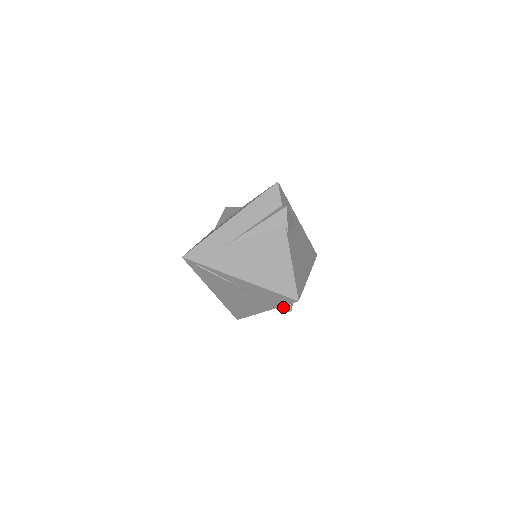
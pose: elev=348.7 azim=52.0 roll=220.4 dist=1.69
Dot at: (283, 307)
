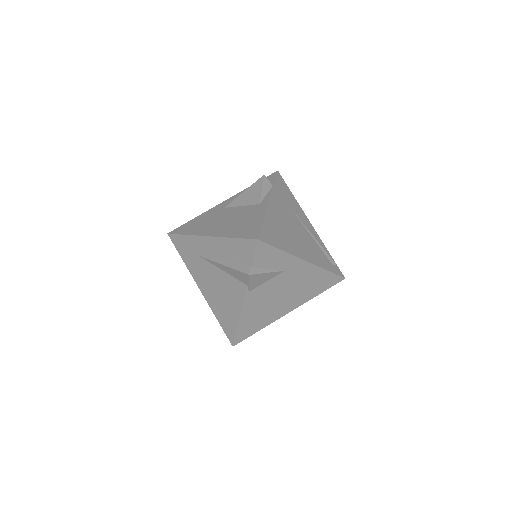
Dot at: occluded
